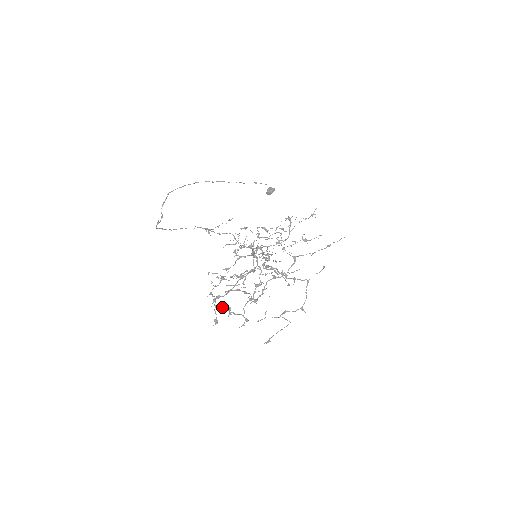
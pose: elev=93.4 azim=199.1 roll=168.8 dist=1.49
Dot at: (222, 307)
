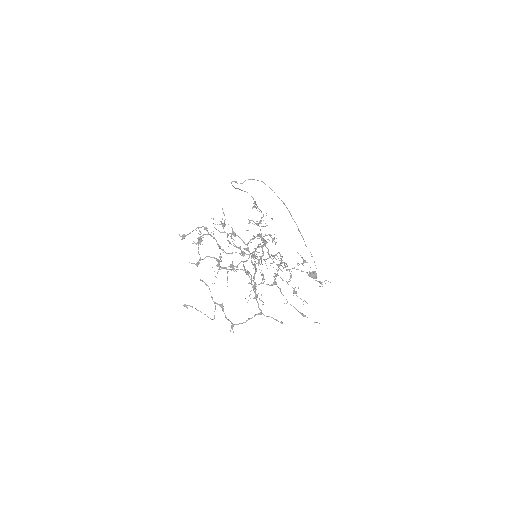
Dot at: occluded
